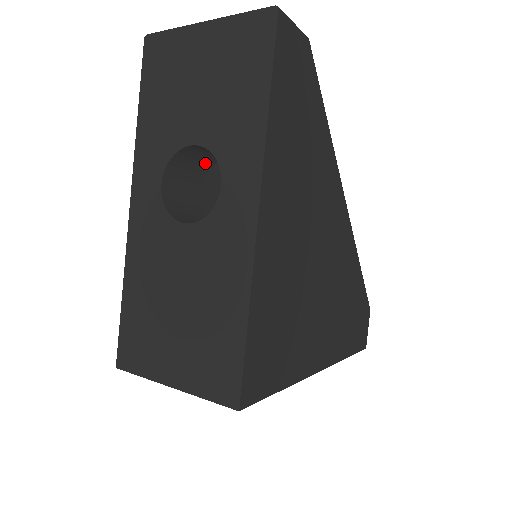
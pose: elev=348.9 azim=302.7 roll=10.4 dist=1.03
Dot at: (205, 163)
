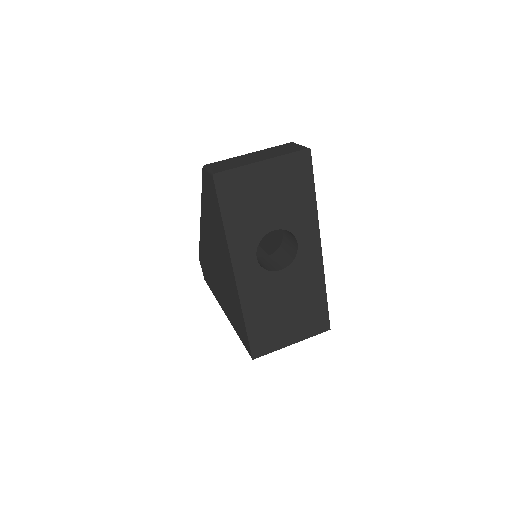
Dot at: occluded
